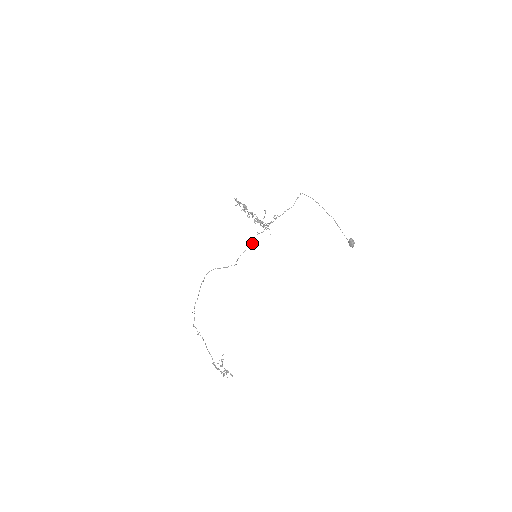
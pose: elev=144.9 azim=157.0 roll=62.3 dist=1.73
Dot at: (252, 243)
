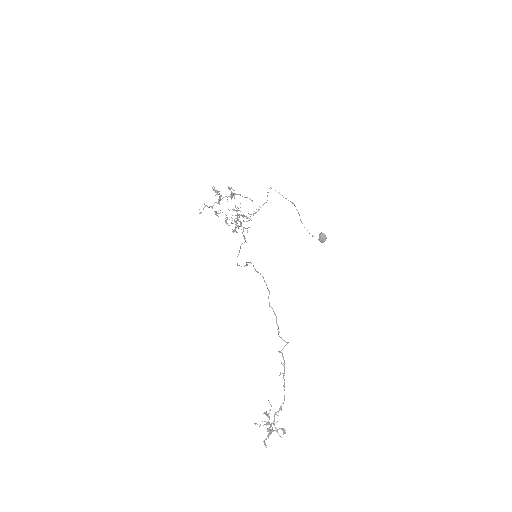
Dot at: (244, 242)
